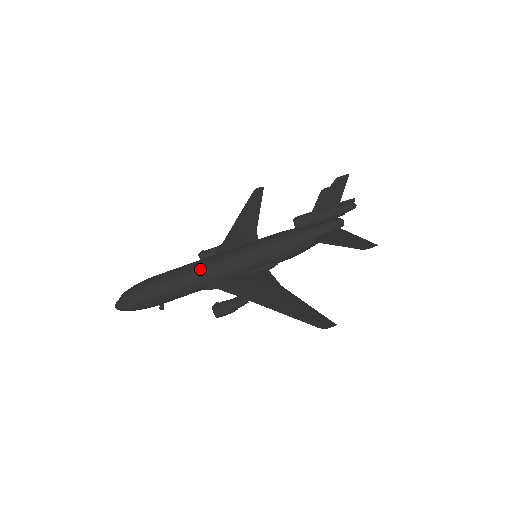
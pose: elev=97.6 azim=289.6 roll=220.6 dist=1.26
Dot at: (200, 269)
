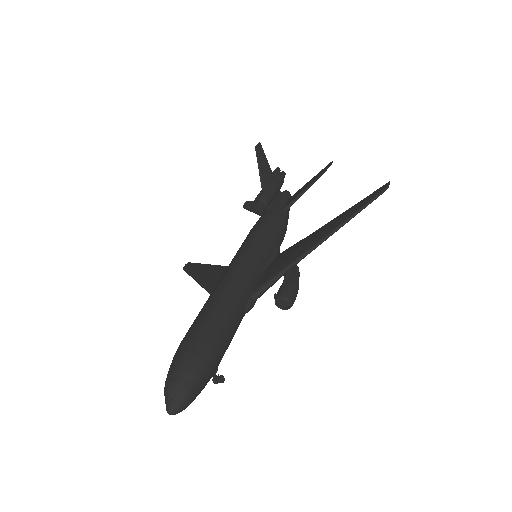
Dot at: (224, 287)
